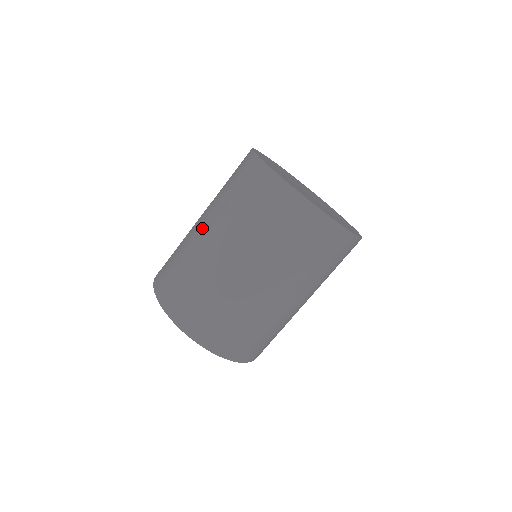
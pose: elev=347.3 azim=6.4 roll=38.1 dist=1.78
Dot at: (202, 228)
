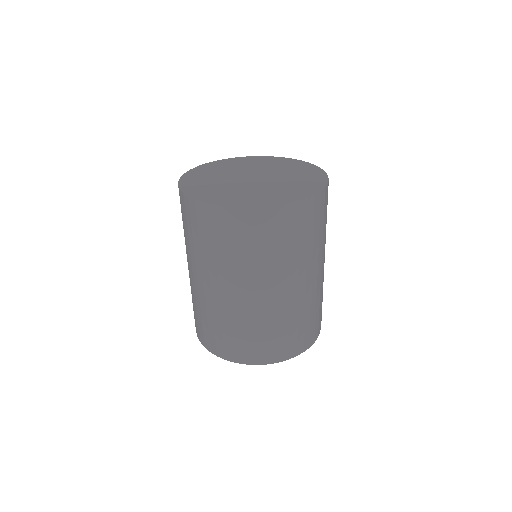
Dot at: occluded
